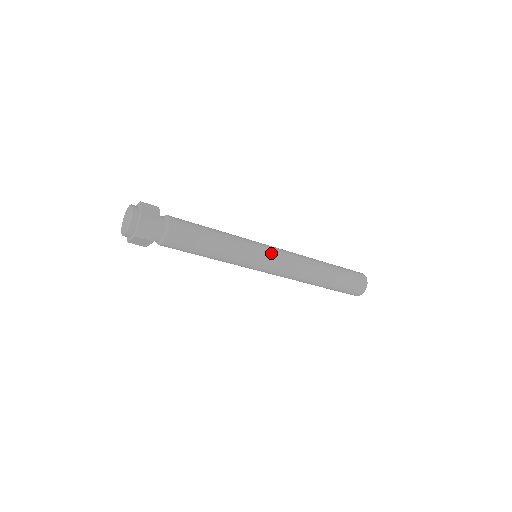
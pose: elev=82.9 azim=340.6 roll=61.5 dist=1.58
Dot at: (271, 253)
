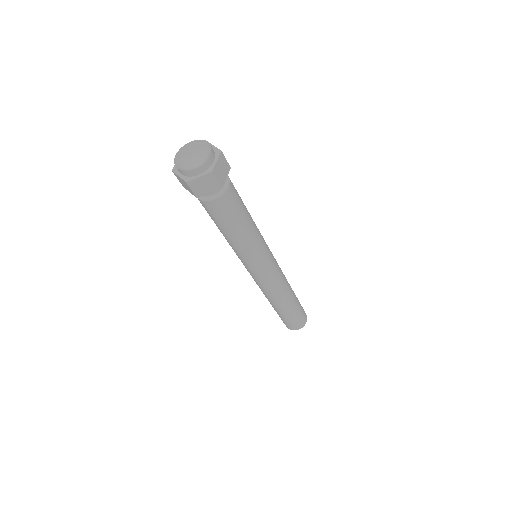
Dot at: occluded
